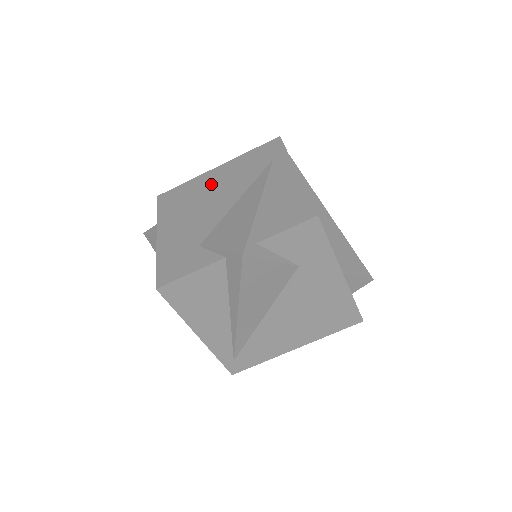
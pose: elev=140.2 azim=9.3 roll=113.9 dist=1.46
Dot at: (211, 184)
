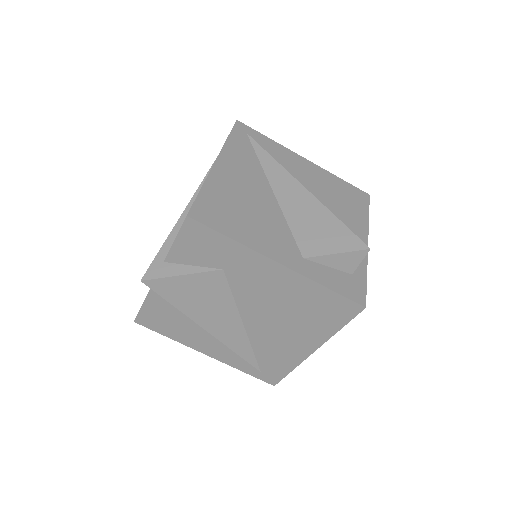
Dot at: occluded
